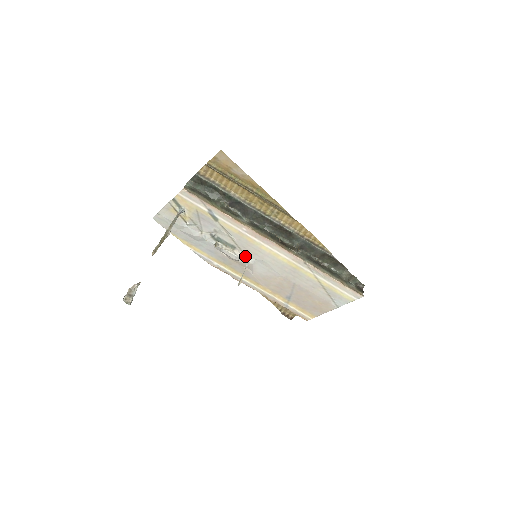
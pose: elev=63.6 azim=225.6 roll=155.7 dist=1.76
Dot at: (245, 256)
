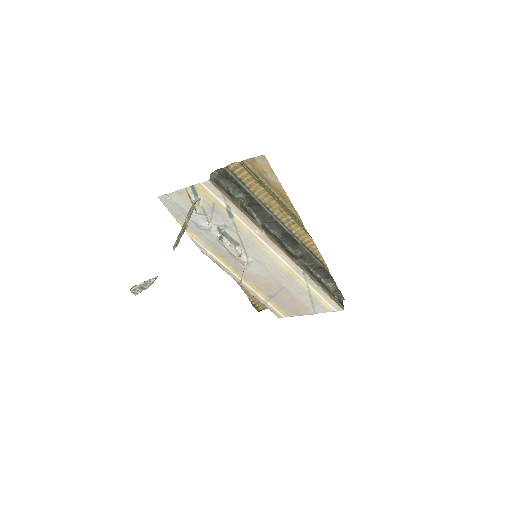
Dot at: (245, 254)
